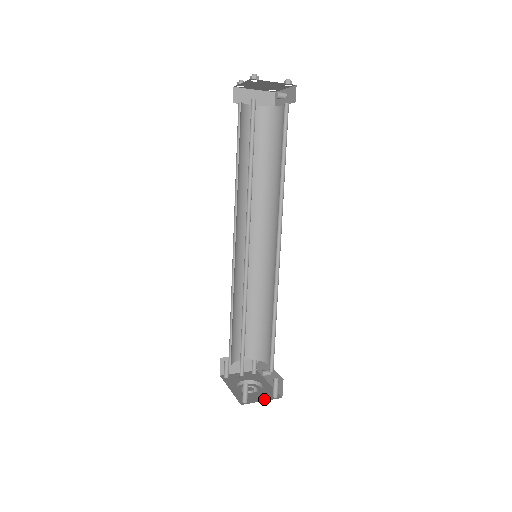
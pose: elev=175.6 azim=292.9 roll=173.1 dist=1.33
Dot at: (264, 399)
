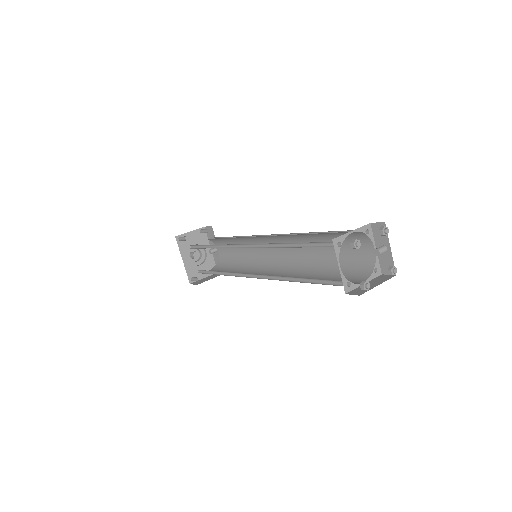
Dot at: (206, 275)
